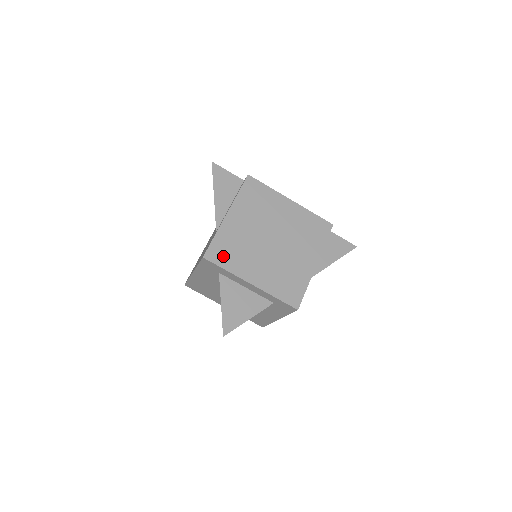
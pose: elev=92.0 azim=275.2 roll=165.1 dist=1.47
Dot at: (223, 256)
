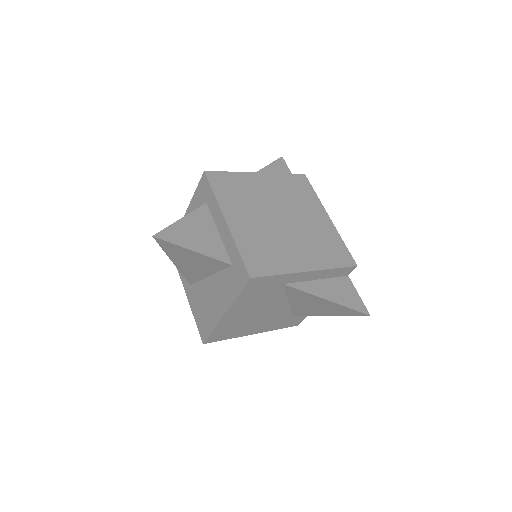
Dot at: (223, 186)
